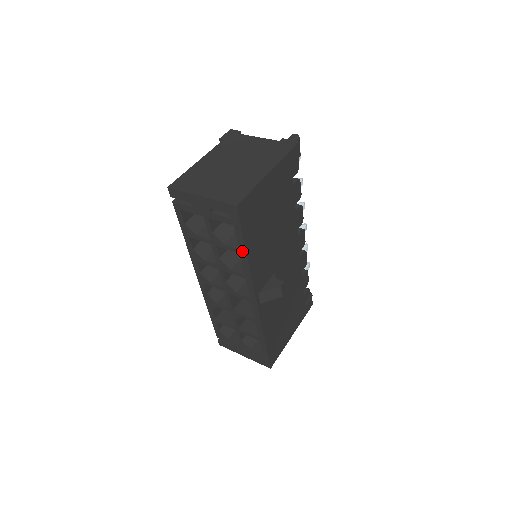
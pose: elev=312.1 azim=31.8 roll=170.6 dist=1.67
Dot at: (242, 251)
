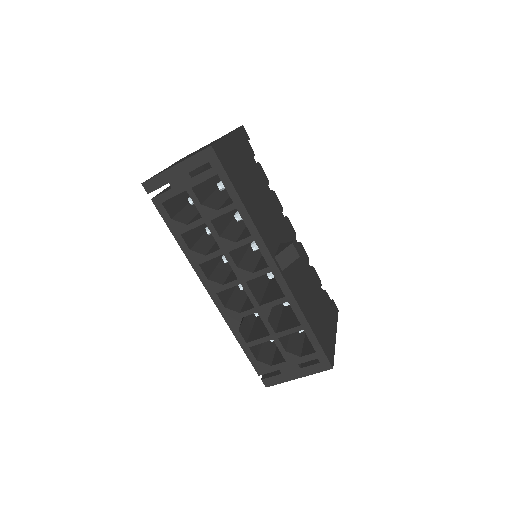
Dot at: (237, 202)
